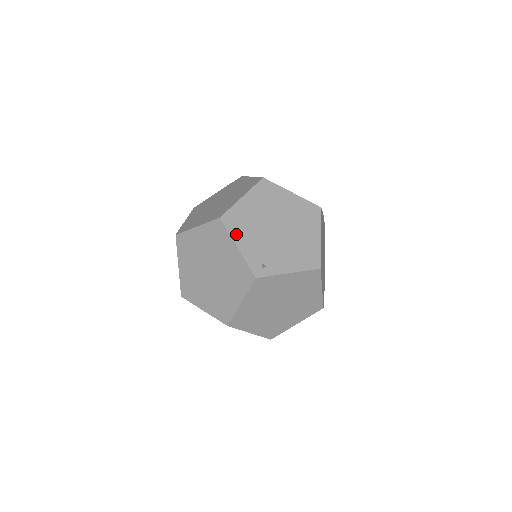
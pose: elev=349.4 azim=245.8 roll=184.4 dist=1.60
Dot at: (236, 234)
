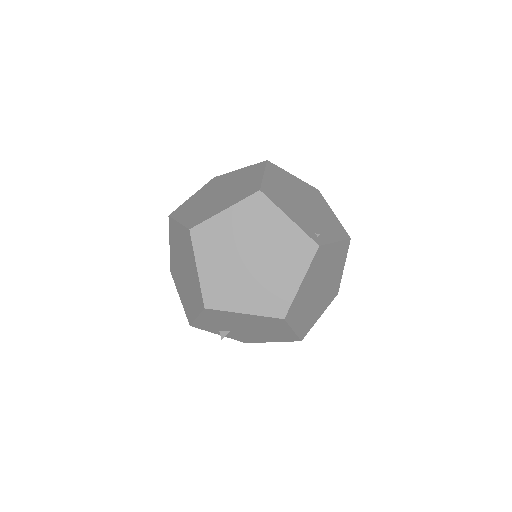
Dot at: (281, 206)
